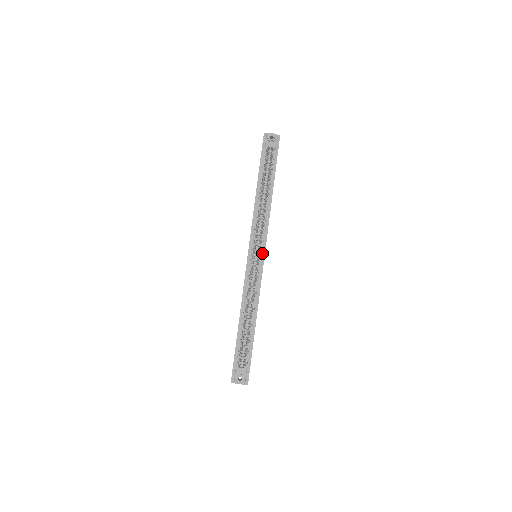
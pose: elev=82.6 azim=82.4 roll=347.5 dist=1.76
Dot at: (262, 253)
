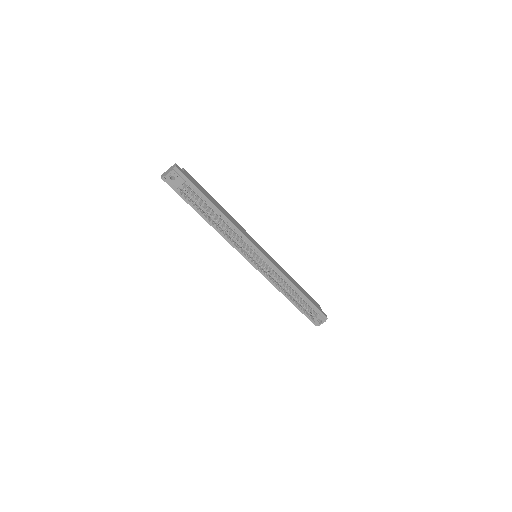
Dot at: (259, 254)
